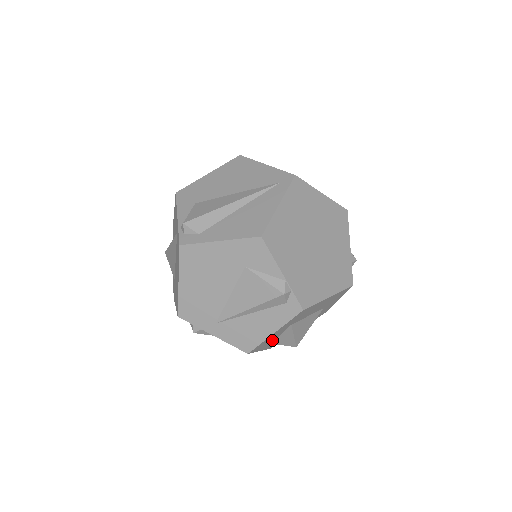
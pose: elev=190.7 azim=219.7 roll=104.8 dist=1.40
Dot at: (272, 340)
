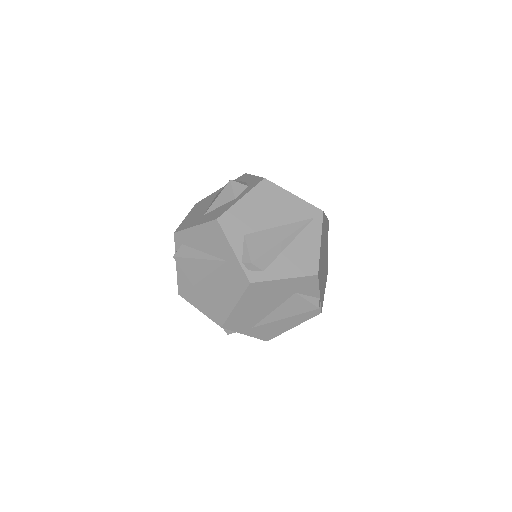
Dot at: occluded
